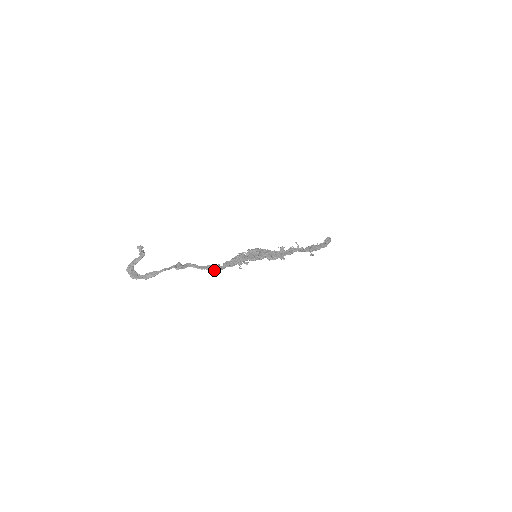
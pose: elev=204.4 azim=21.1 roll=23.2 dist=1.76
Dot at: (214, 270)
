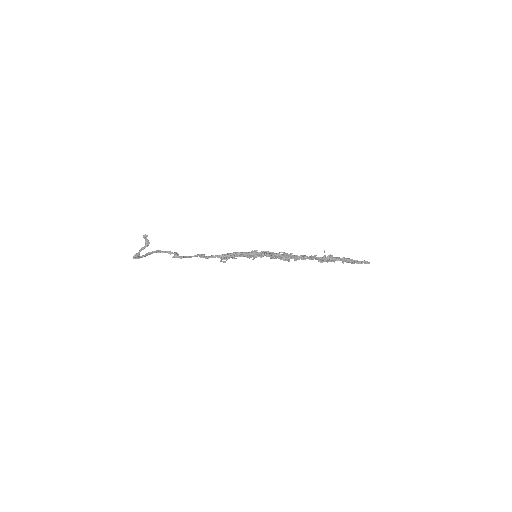
Dot at: (204, 256)
